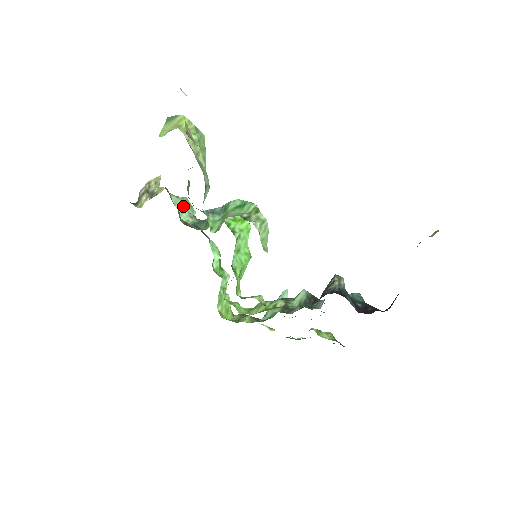
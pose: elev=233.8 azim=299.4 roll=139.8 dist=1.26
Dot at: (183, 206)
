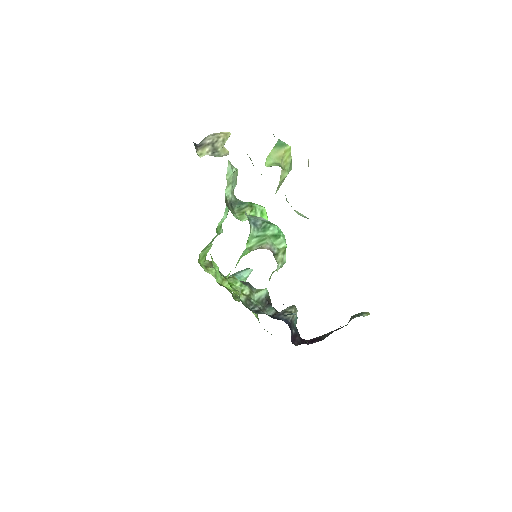
Dot at: (232, 179)
